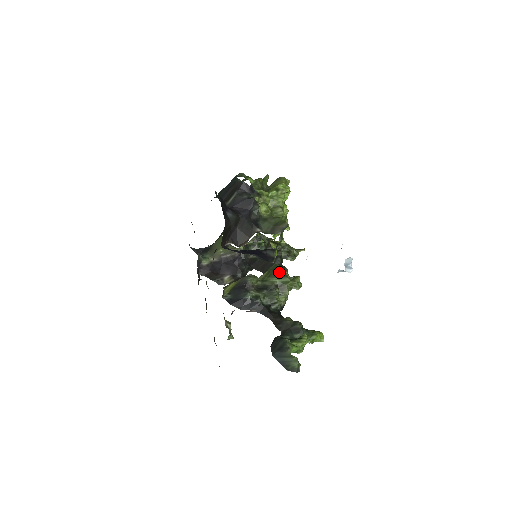
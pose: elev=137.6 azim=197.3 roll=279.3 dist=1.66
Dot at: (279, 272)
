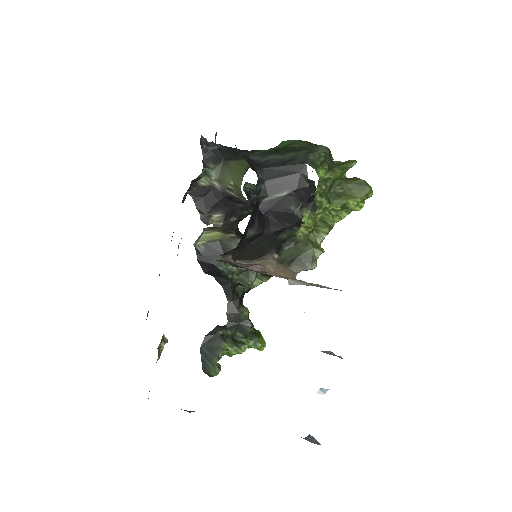
Dot at: occluded
